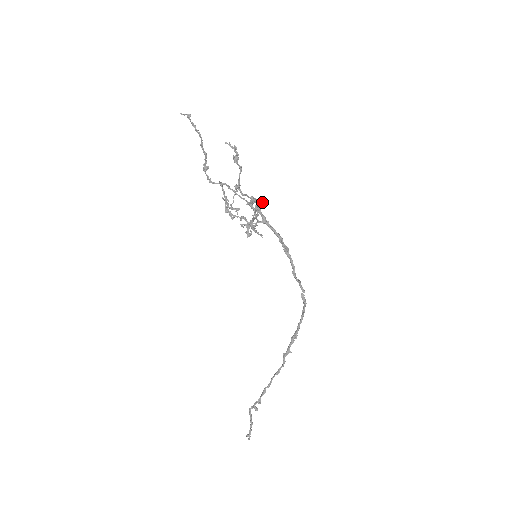
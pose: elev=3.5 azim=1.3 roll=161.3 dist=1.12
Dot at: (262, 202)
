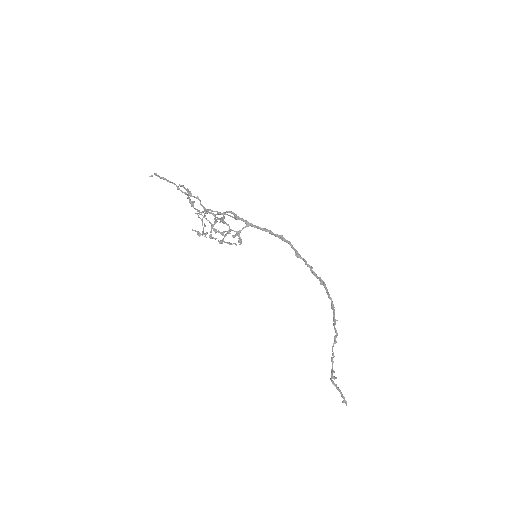
Dot at: (214, 221)
